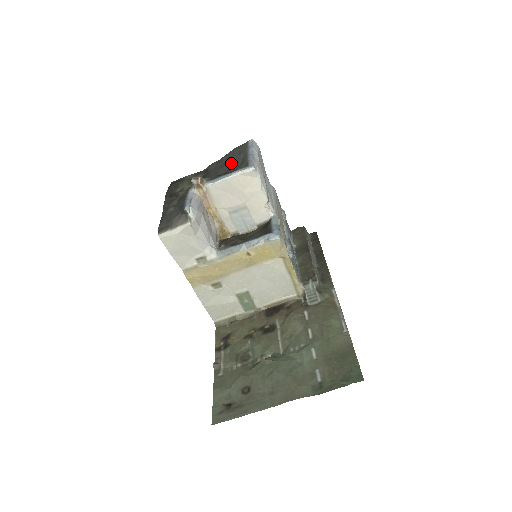
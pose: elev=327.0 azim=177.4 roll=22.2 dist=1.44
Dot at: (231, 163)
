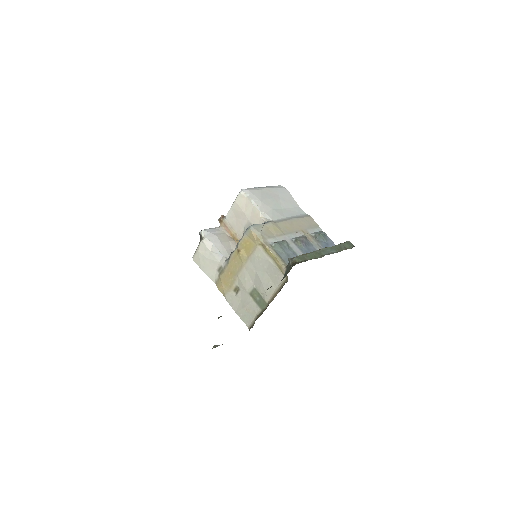
Dot at: occluded
